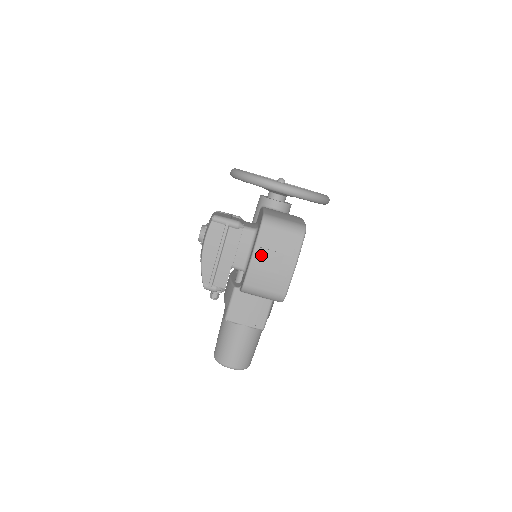
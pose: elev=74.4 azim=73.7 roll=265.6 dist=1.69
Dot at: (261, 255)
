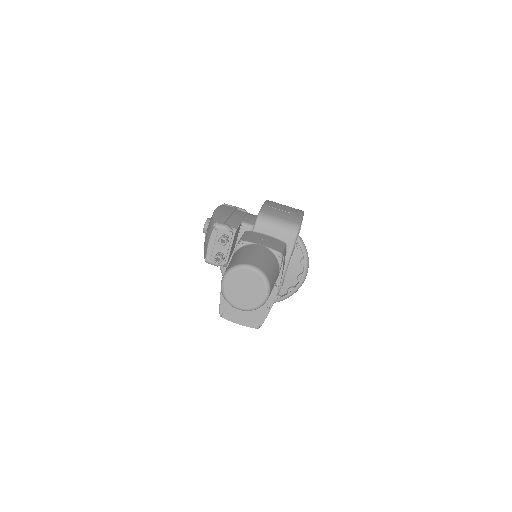
Dot at: (272, 204)
